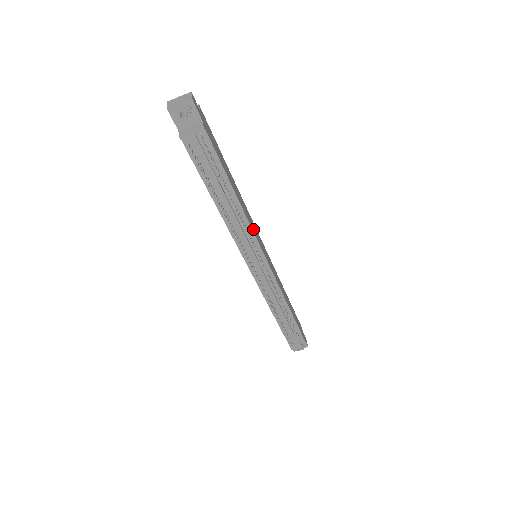
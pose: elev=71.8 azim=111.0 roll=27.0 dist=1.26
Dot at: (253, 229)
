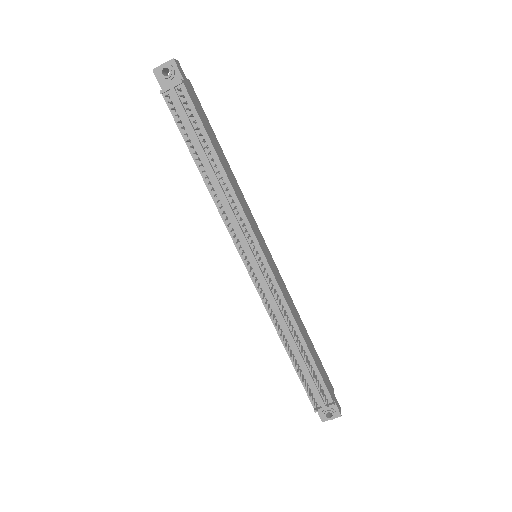
Dot at: (246, 212)
